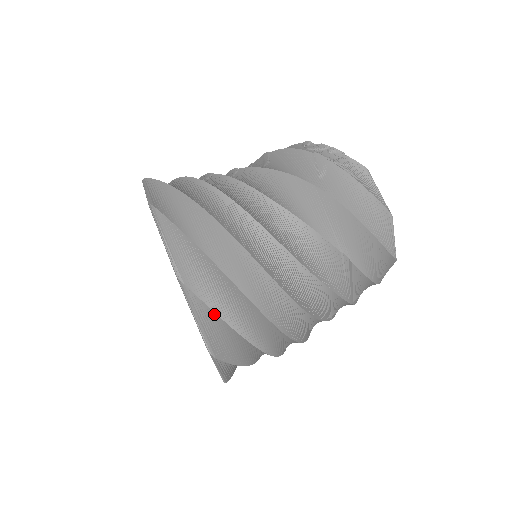
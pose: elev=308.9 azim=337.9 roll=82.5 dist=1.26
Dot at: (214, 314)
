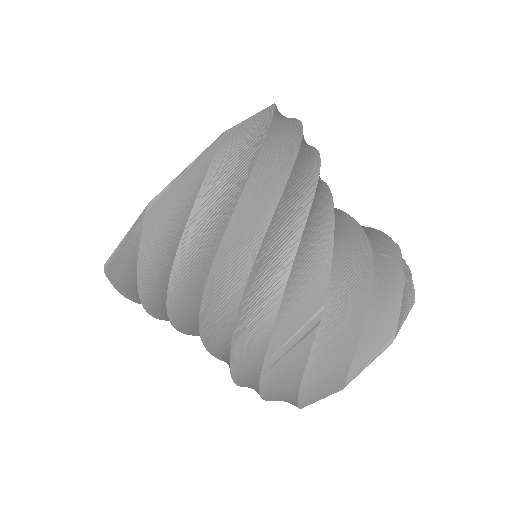
Dot at: (202, 180)
